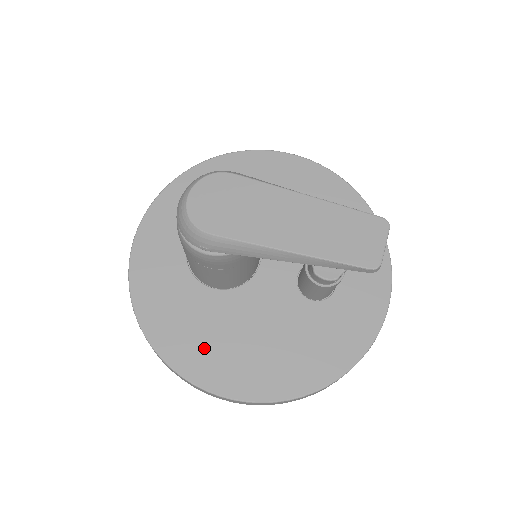
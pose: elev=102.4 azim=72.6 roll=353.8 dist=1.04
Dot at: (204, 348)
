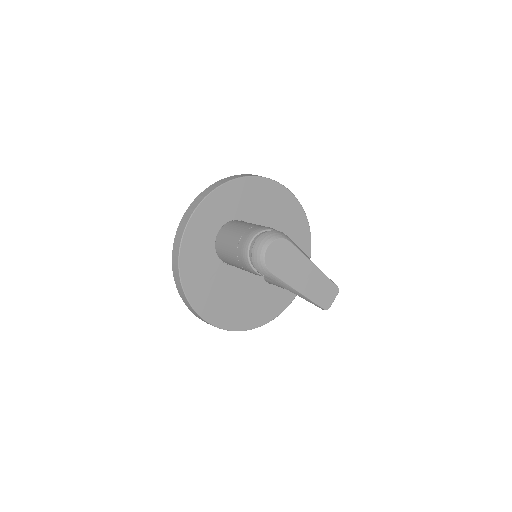
Dot at: (209, 296)
